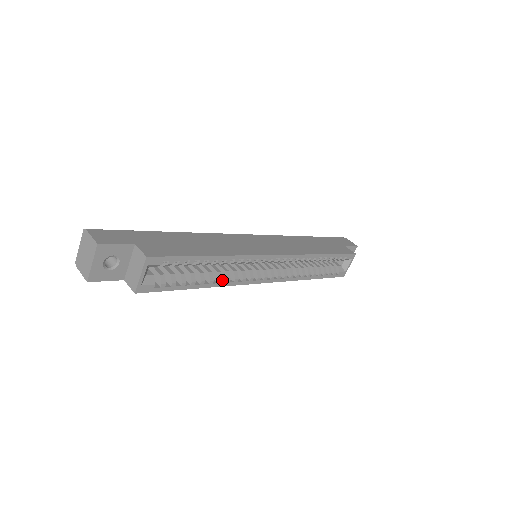
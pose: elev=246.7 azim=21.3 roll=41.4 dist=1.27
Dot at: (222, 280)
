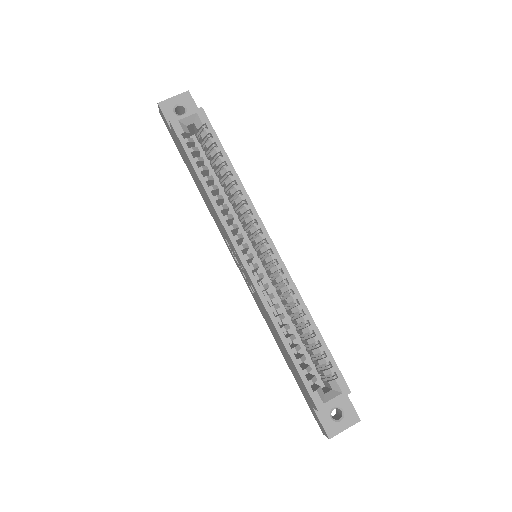
Dot at: (218, 206)
